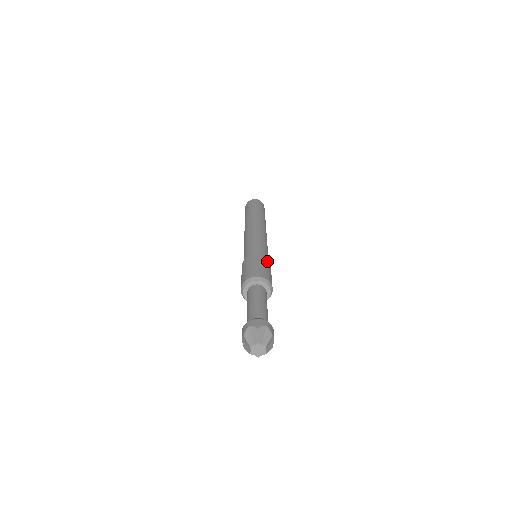
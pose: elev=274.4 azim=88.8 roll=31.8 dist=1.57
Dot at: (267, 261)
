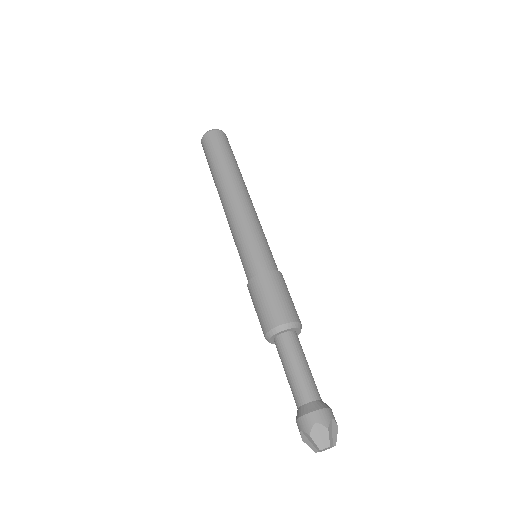
Dot at: (269, 278)
